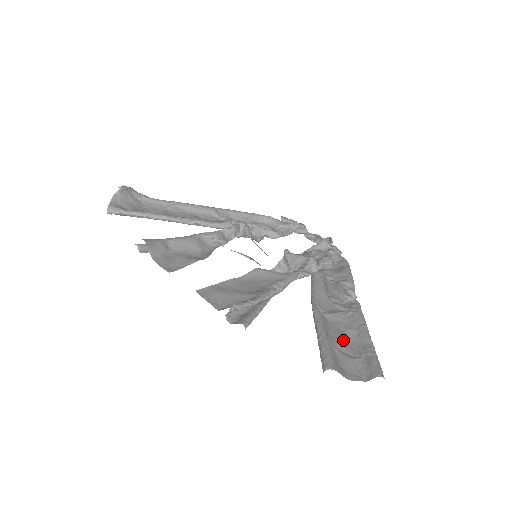
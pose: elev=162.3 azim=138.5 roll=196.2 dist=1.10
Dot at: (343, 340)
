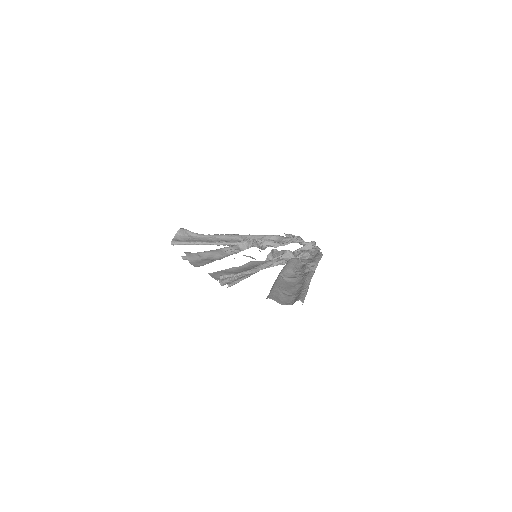
Dot at: (290, 289)
